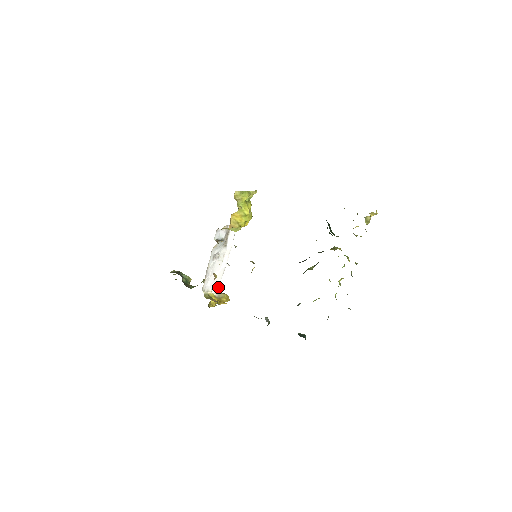
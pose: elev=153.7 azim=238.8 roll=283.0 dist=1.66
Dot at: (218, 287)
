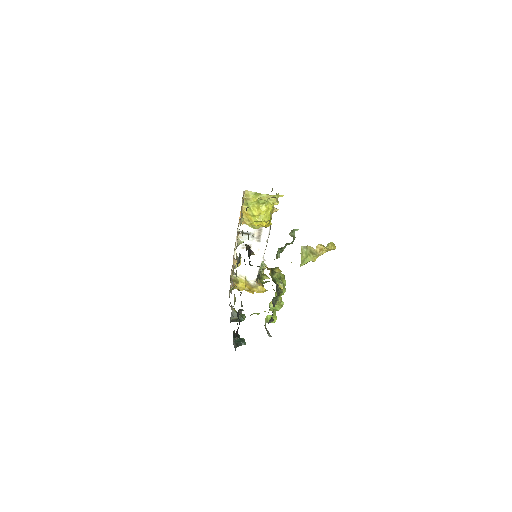
Dot at: (255, 277)
